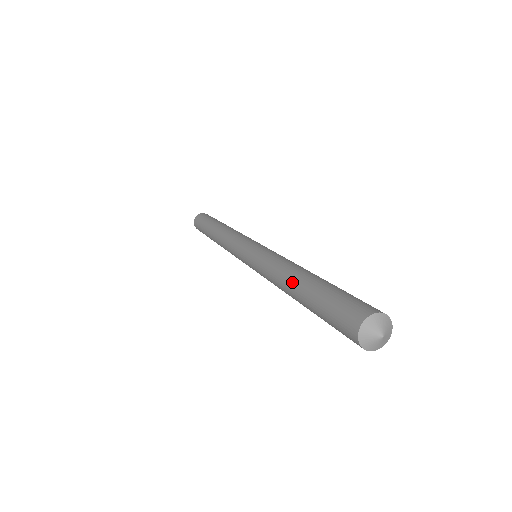
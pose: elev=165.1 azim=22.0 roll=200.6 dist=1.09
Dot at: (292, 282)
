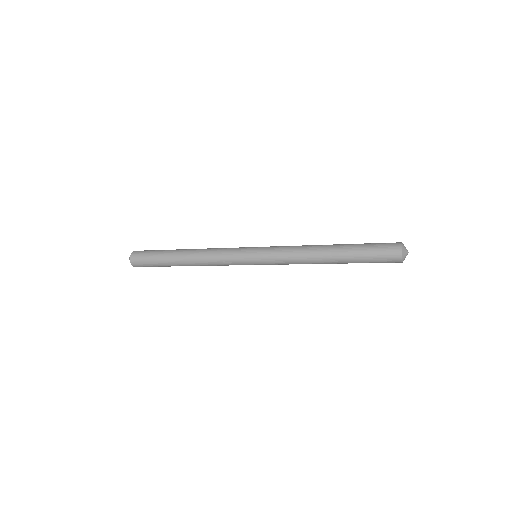
Dot at: (329, 245)
